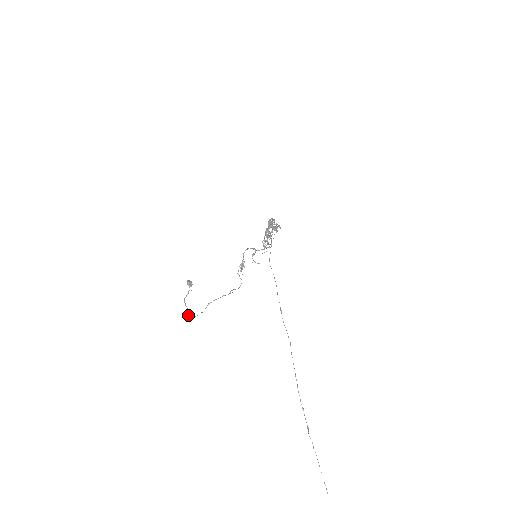
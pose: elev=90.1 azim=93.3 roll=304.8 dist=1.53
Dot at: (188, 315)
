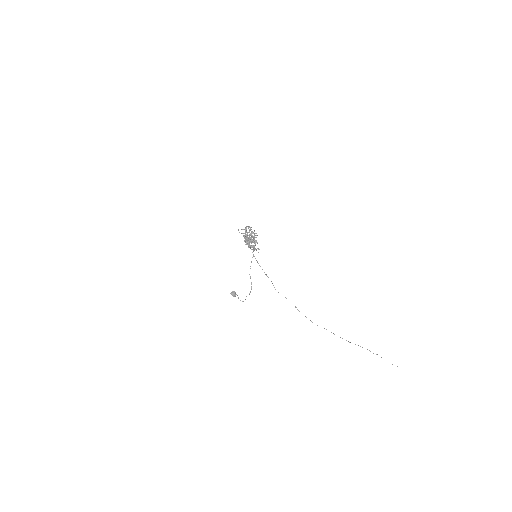
Dot at: occluded
